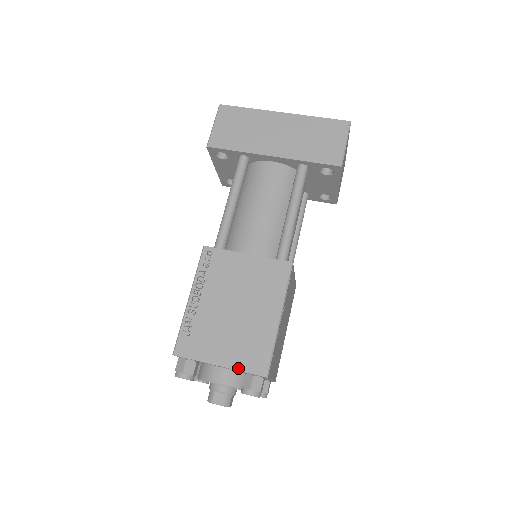
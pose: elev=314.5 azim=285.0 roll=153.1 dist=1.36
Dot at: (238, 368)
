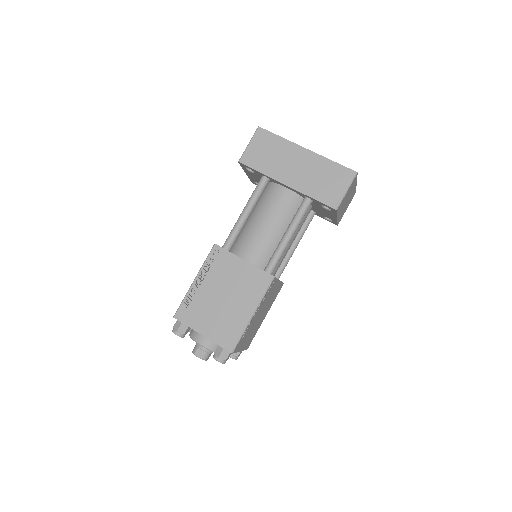
Dot at: (214, 341)
